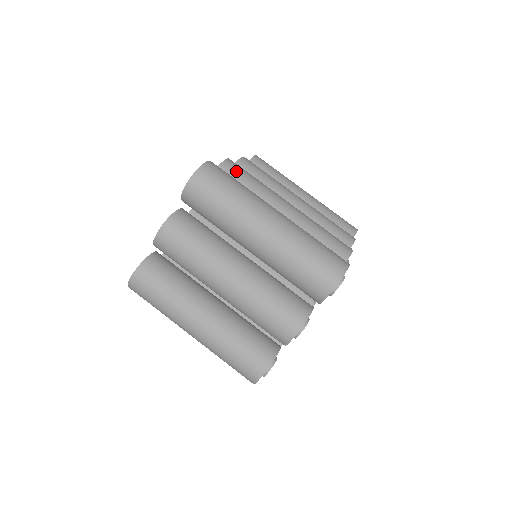
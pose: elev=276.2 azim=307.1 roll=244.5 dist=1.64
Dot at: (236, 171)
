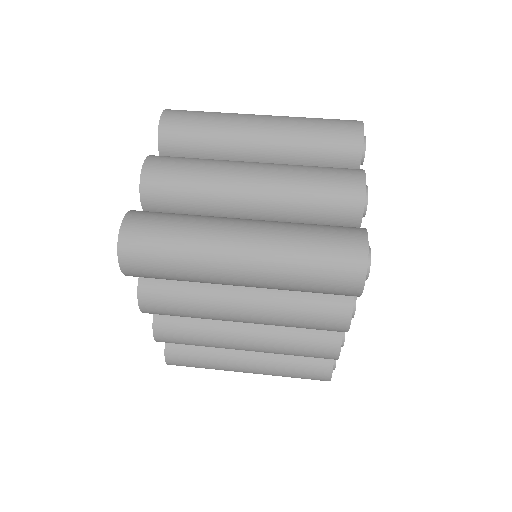
Dot at: occluded
